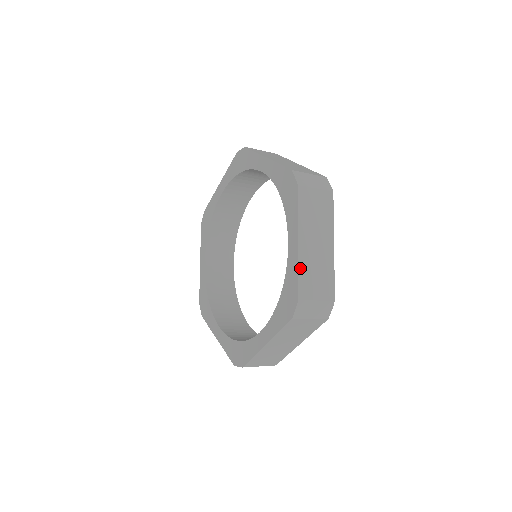
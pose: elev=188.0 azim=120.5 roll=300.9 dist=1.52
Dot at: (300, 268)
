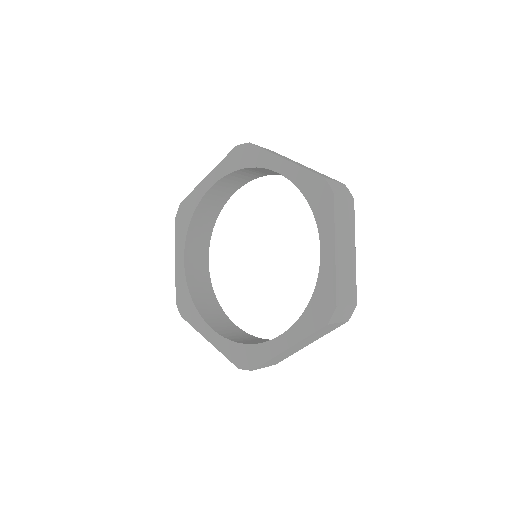
Dot at: (272, 359)
